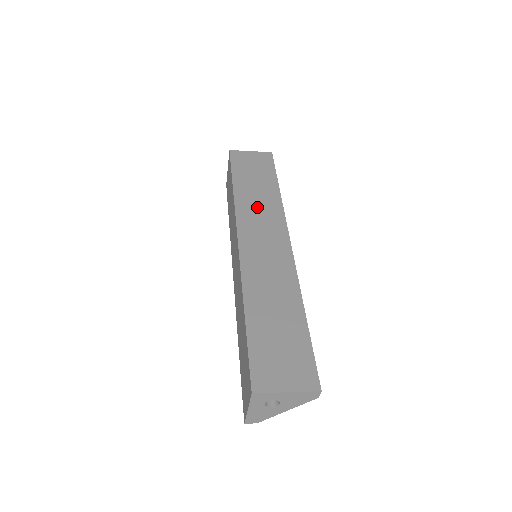
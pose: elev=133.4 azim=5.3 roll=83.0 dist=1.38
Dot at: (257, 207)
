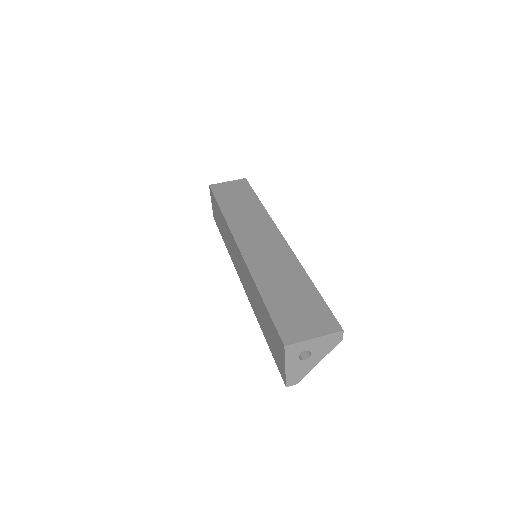
Dot at: (246, 218)
